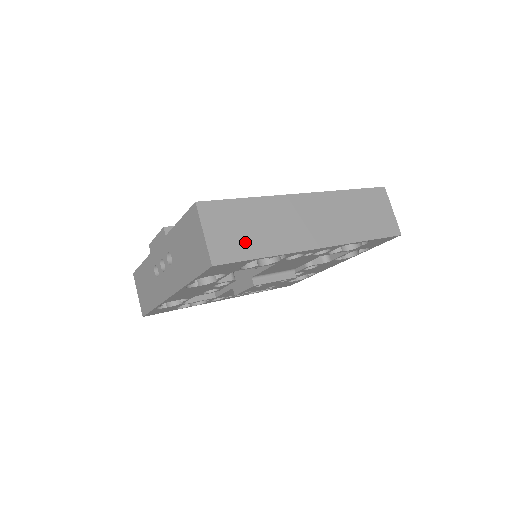
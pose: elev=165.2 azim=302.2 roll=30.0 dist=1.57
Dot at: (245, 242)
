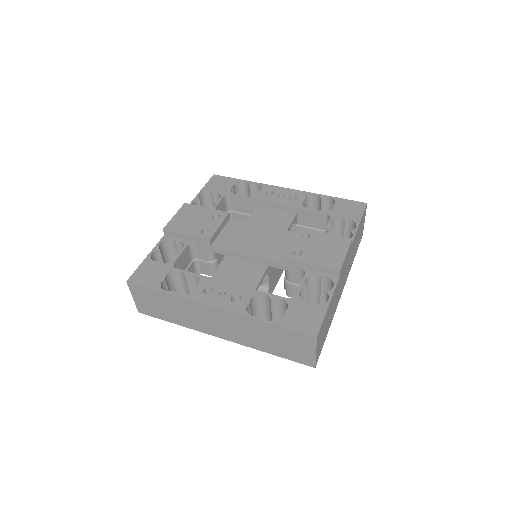
Dot at: (161, 312)
